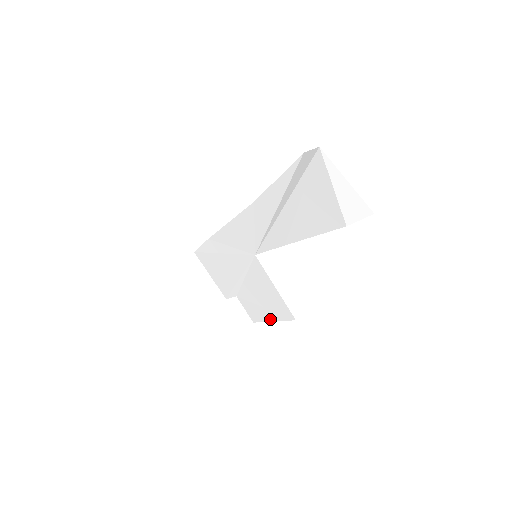
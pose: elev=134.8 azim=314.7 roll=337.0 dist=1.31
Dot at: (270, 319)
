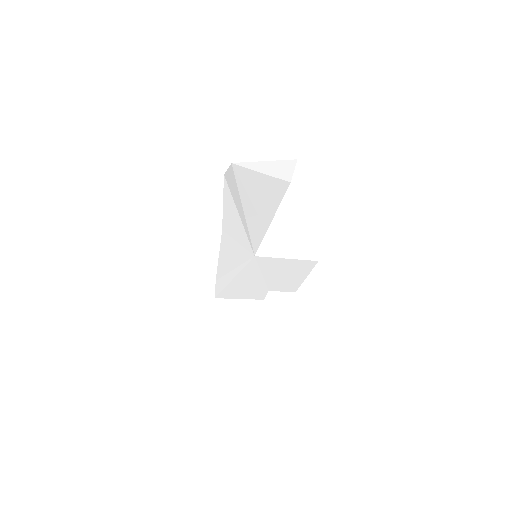
Dot at: (303, 279)
